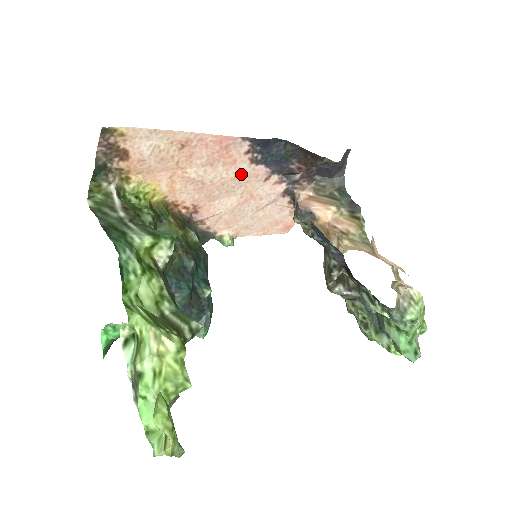
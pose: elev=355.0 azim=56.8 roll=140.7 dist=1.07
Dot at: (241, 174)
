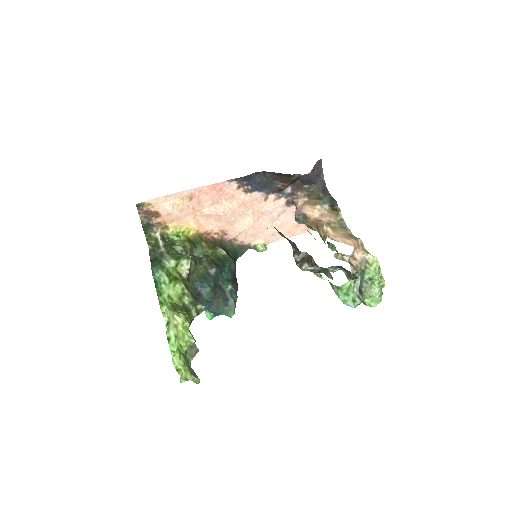
Dot at: (243, 202)
